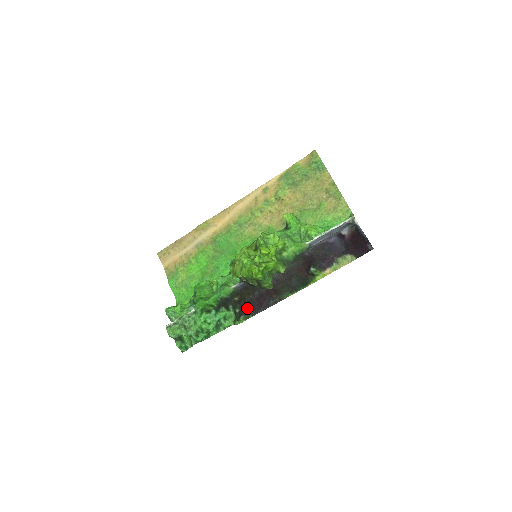
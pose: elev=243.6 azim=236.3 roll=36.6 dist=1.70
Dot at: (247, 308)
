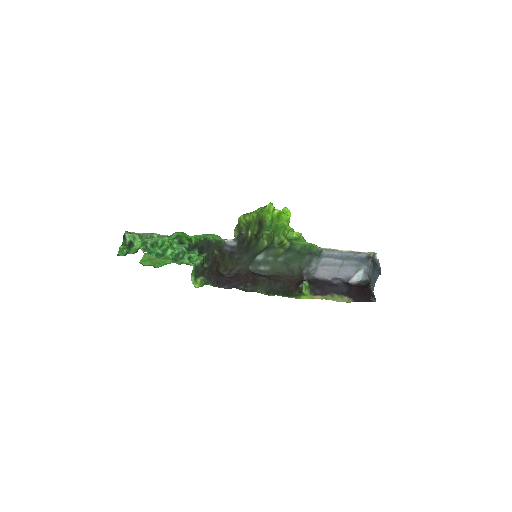
Dot at: (214, 274)
